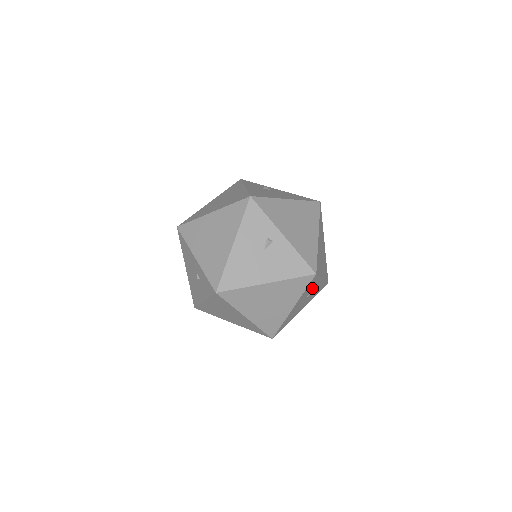
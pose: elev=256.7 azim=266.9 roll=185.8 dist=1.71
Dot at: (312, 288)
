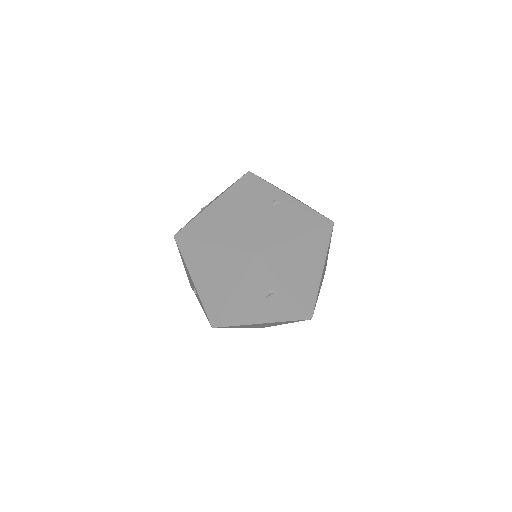
Dot at: occluded
